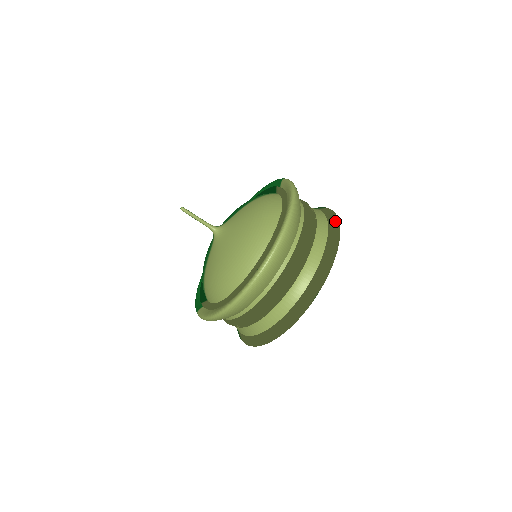
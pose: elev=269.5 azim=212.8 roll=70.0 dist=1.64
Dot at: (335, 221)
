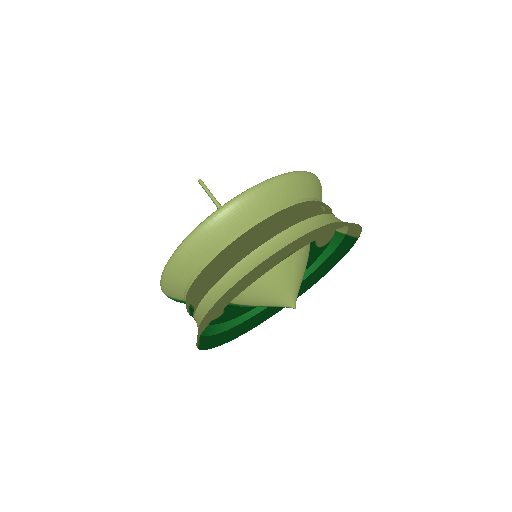
Dot at: occluded
